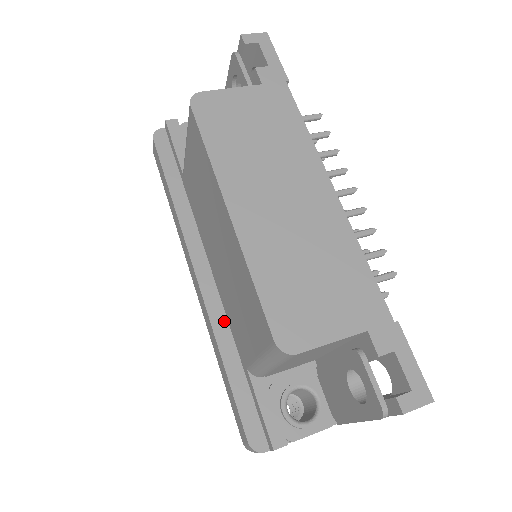
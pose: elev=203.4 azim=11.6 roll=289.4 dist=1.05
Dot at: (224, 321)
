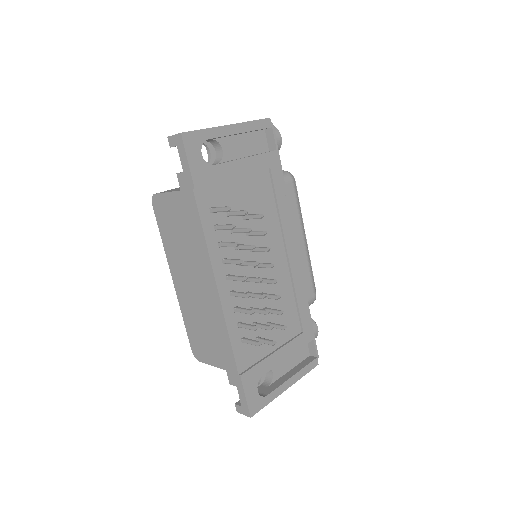
Dot at: occluded
